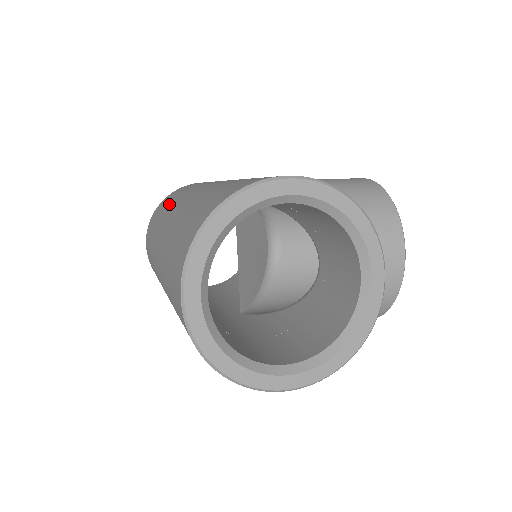
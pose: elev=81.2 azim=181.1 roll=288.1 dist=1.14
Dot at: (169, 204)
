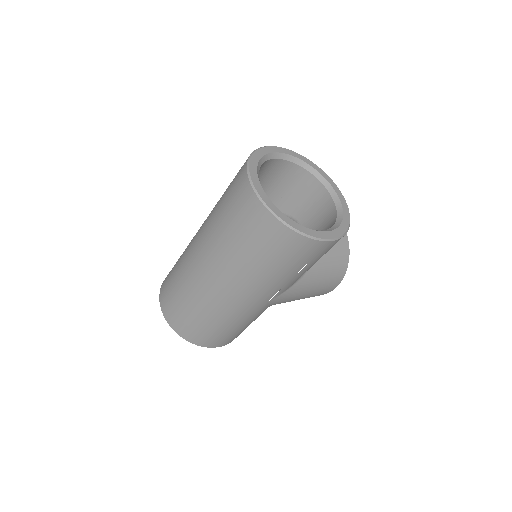
Dot at: occluded
